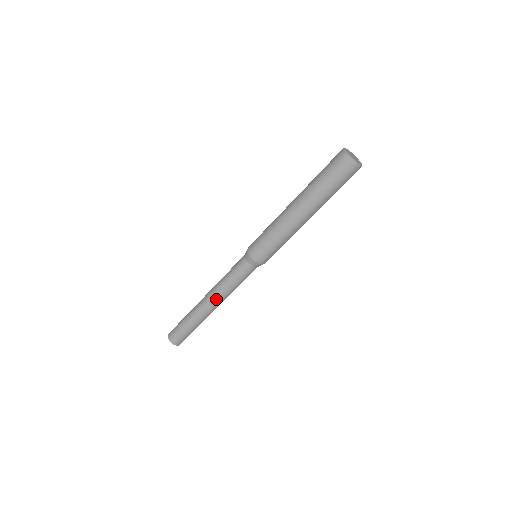
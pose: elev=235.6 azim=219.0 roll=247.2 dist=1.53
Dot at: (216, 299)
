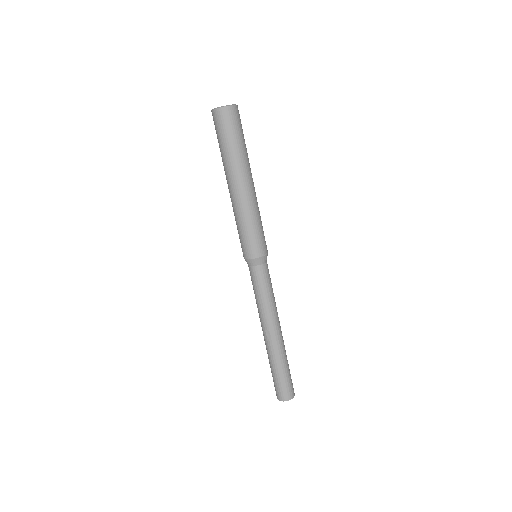
Dot at: (265, 323)
